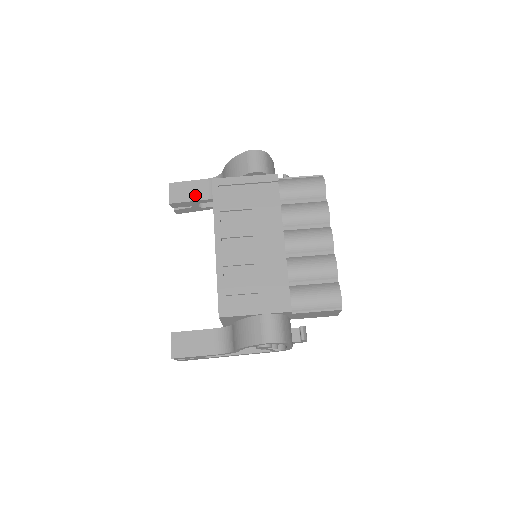
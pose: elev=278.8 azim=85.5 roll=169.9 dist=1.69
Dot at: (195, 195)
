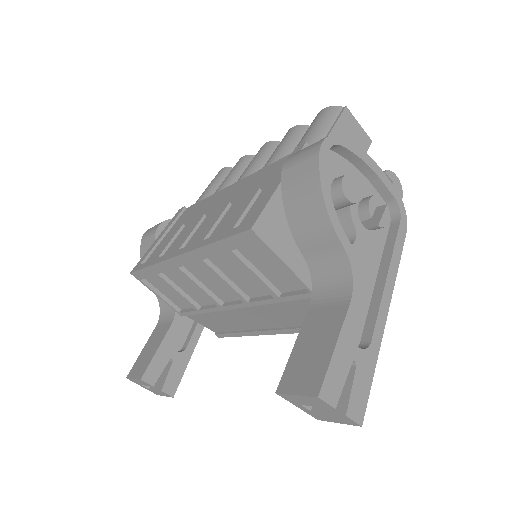
Dot at: (157, 342)
